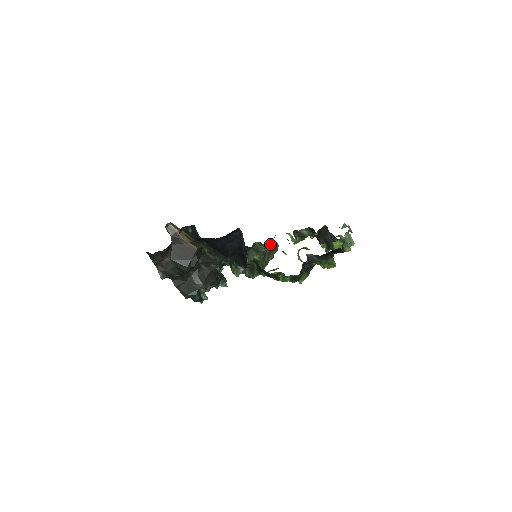
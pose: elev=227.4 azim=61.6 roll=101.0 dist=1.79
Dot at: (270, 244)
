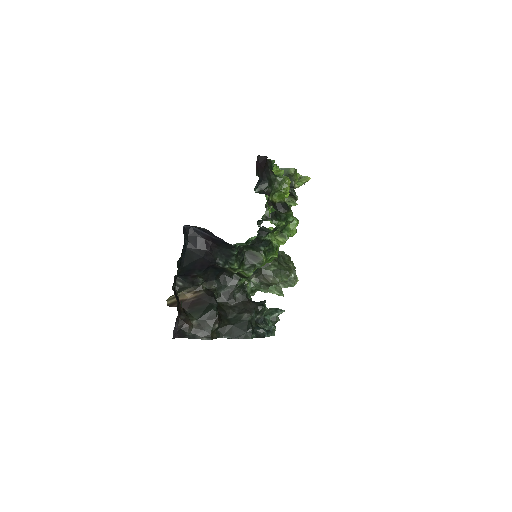
Dot at: occluded
